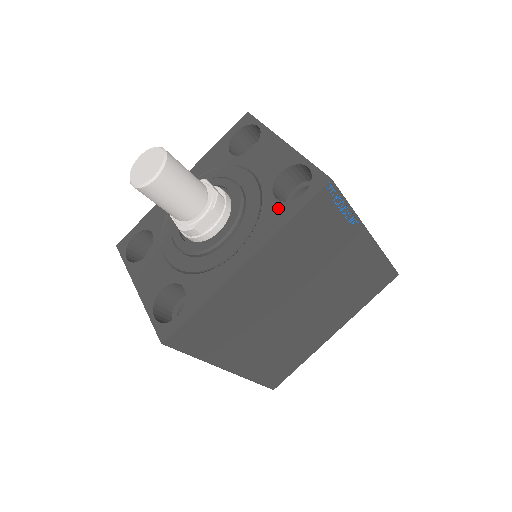
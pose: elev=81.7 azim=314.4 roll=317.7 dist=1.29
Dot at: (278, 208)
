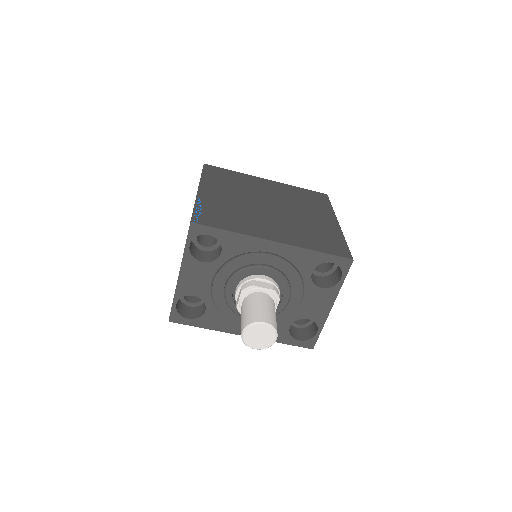
Dot at: (284, 333)
